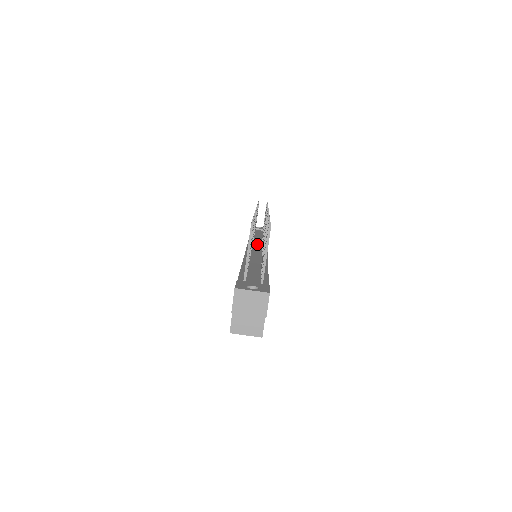
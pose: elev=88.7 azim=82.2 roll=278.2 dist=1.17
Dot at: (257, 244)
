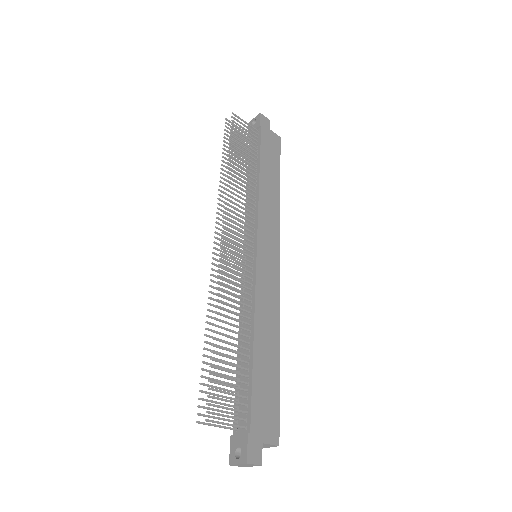
Dot at: occluded
